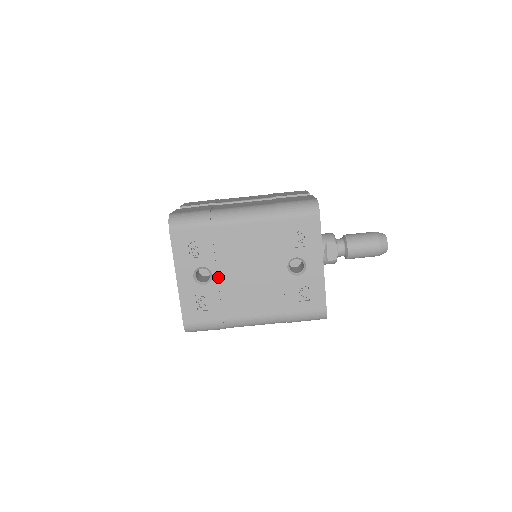
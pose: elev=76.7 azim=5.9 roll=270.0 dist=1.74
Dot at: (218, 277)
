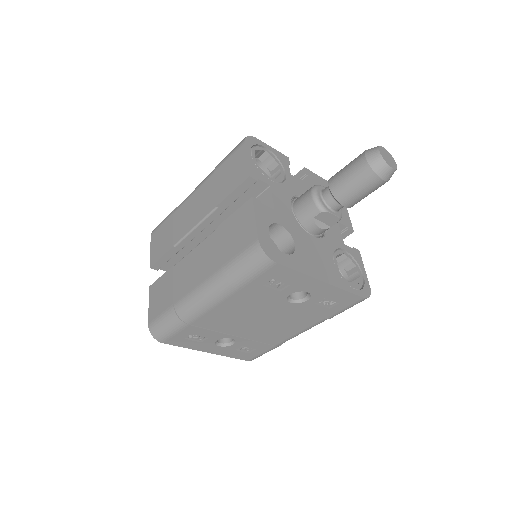
Dot at: (238, 336)
